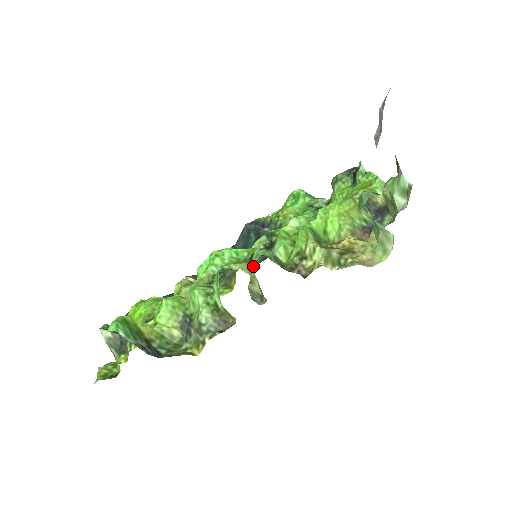
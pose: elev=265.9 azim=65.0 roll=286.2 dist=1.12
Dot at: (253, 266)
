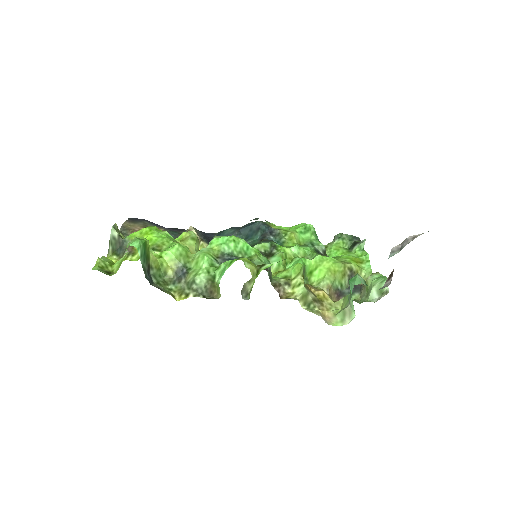
Dot at: (259, 273)
